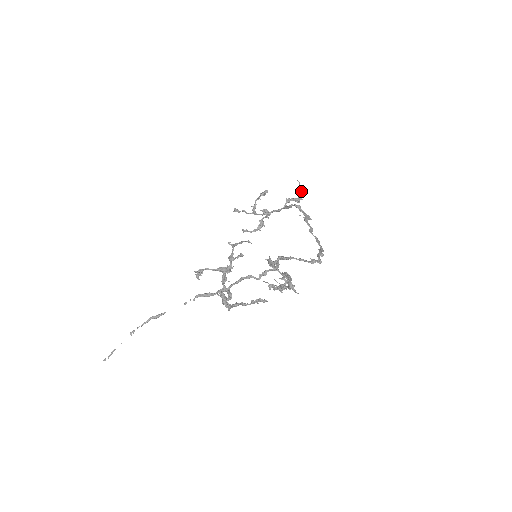
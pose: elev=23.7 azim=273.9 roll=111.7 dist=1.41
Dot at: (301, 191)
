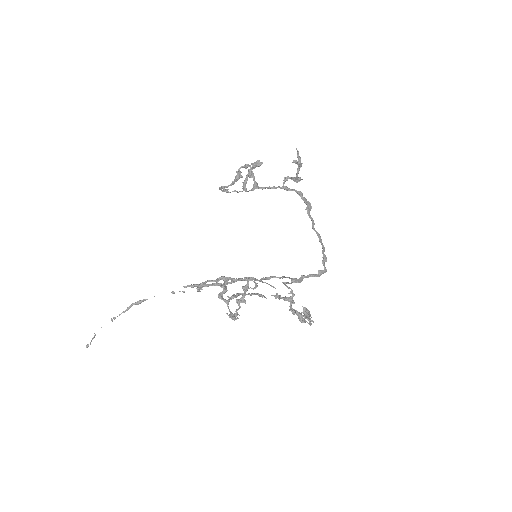
Dot at: (299, 163)
